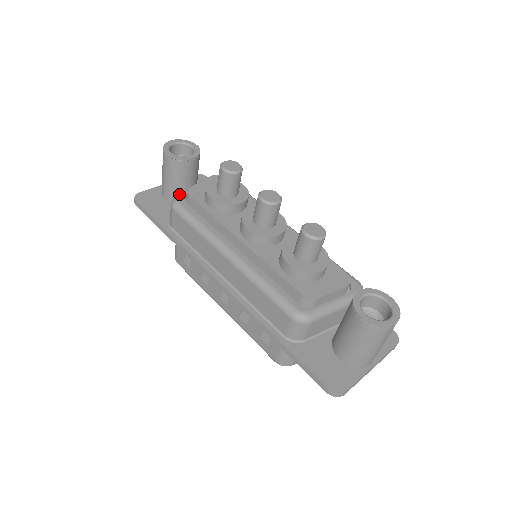
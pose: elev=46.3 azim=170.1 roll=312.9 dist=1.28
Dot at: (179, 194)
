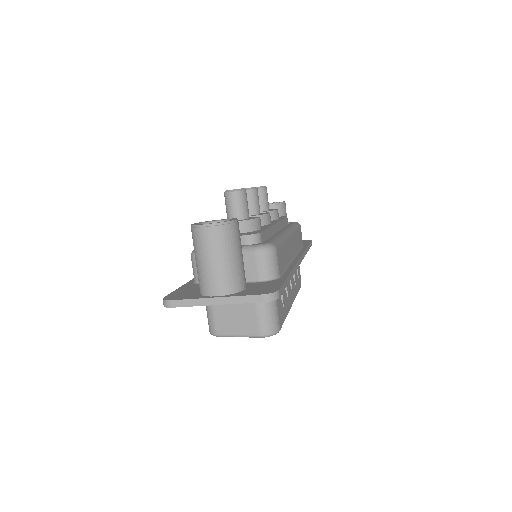
Dot at: occluded
